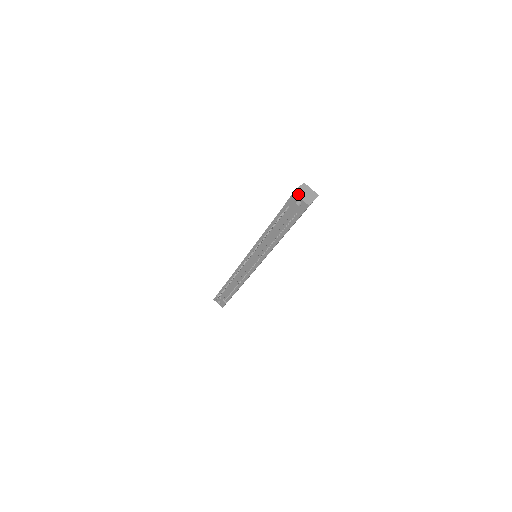
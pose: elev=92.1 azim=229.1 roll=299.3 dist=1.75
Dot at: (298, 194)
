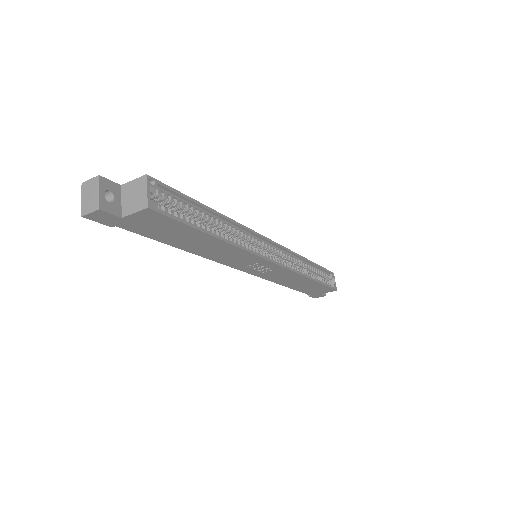
Dot at: (84, 189)
